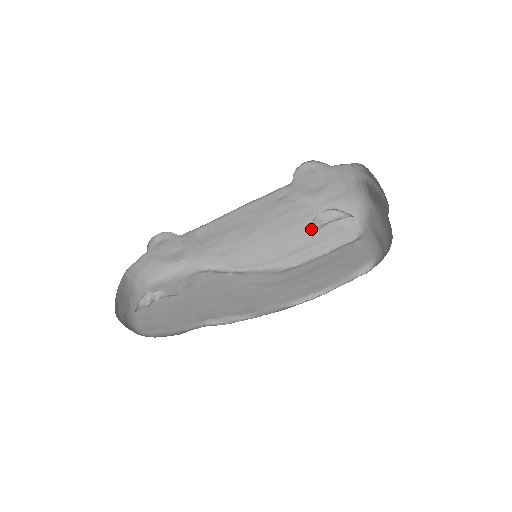
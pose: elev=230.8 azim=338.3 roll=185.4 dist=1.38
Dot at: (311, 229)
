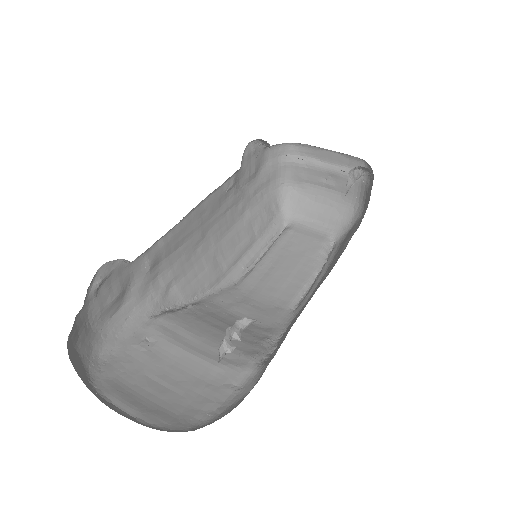
Dot at: (346, 192)
